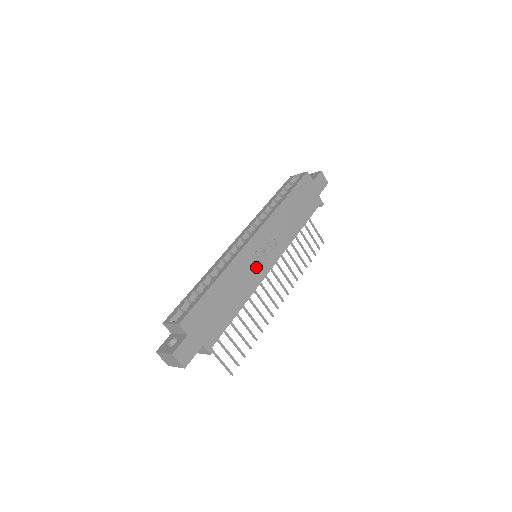
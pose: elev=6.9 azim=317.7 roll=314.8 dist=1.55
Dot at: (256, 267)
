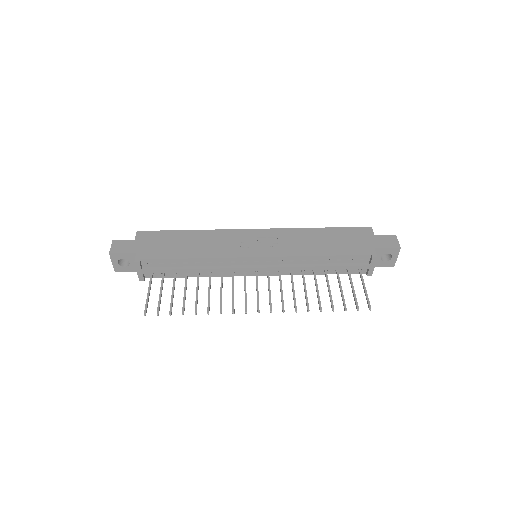
Dot at: (238, 247)
